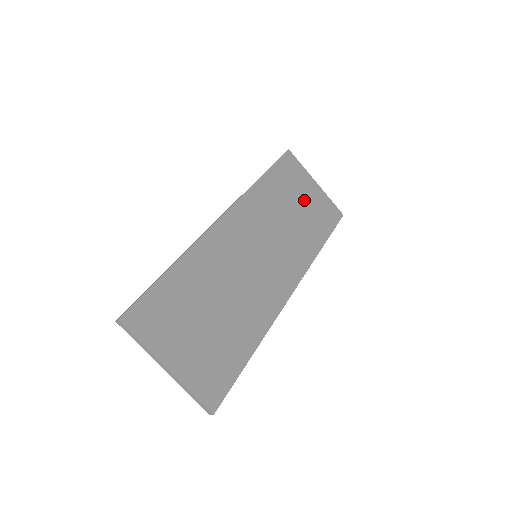
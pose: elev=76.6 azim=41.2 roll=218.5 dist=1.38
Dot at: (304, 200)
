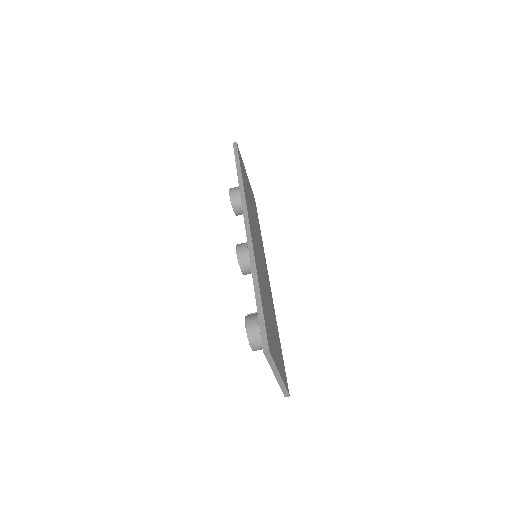
Dot at: (250, 193)
